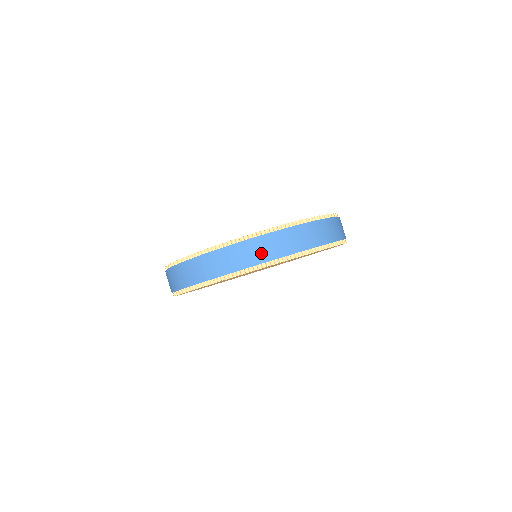
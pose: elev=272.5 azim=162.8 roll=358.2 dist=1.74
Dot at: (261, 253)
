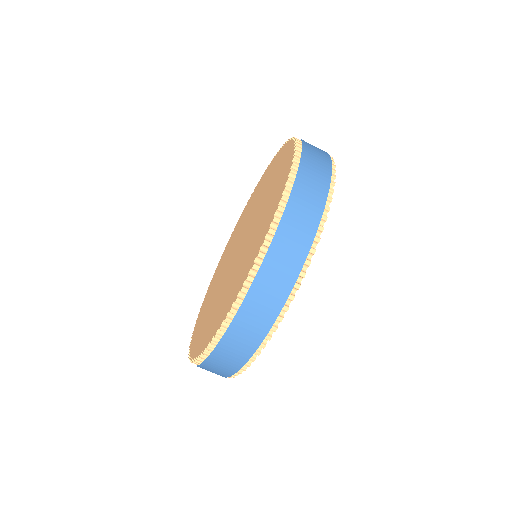
Dot at: (298, 242)
